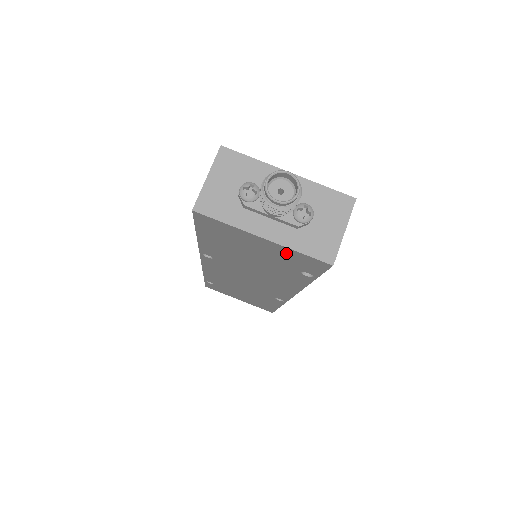
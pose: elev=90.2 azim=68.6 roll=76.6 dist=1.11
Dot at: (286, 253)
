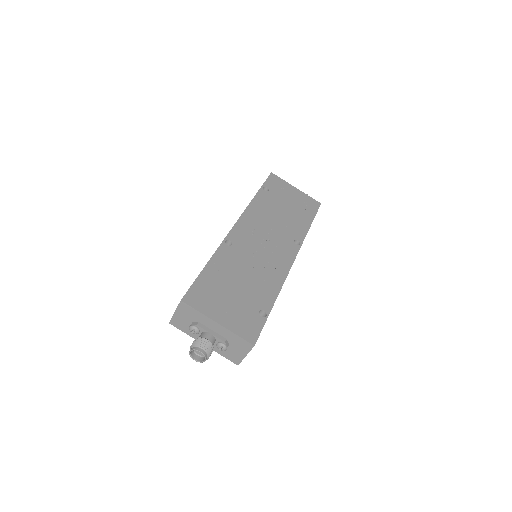
Dot at: occluded
